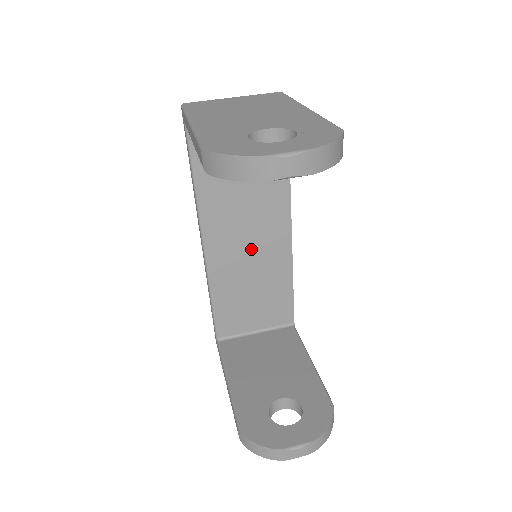
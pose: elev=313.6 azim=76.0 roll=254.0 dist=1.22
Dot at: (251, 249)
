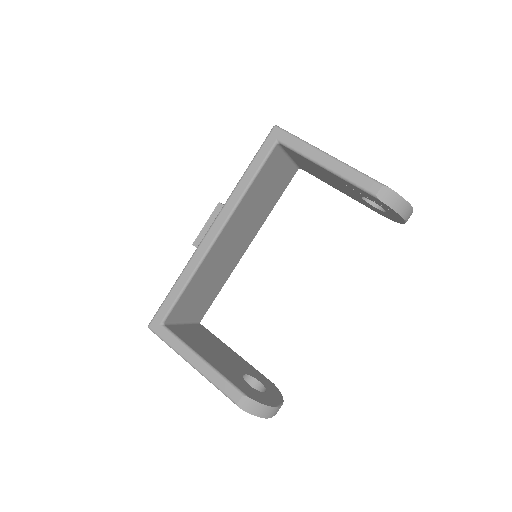
Dot at: (230, 249)
